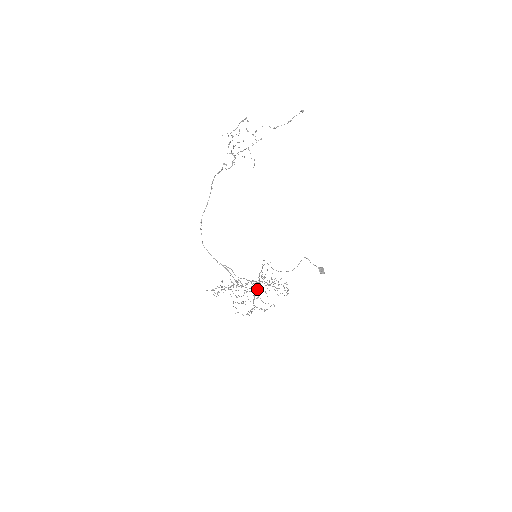
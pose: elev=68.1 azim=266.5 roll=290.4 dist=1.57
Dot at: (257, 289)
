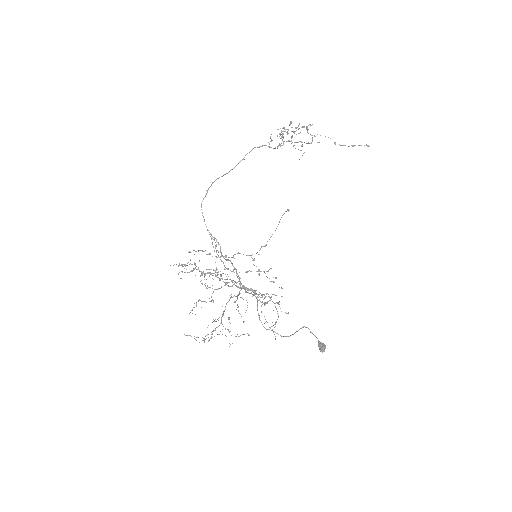
Dot at: occluded
